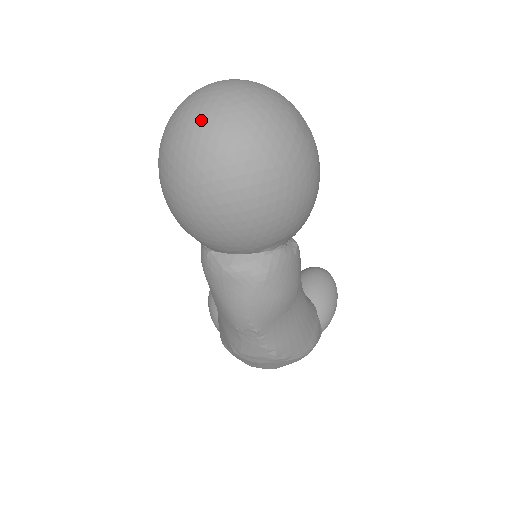
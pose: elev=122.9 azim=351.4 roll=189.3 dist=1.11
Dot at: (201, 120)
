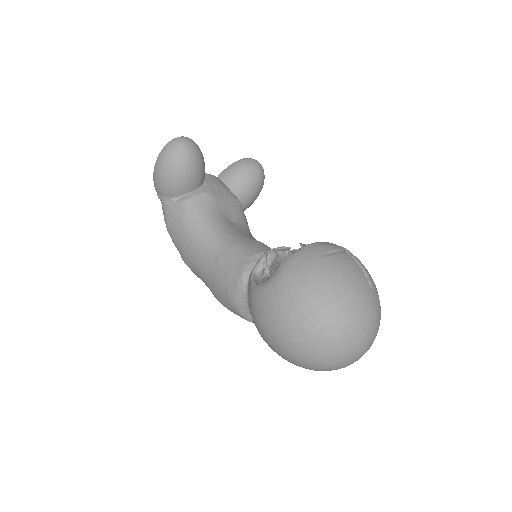
Dot at: (337, 367)
